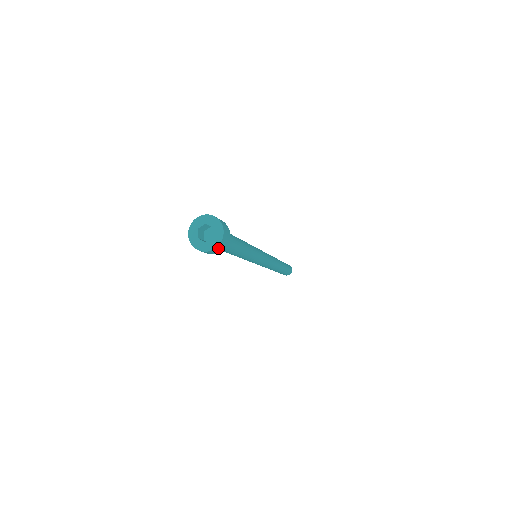
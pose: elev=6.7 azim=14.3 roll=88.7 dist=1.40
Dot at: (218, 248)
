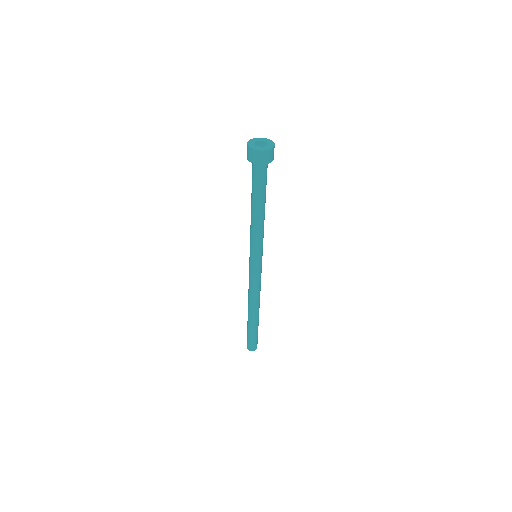
Dot at: (256, 154)
